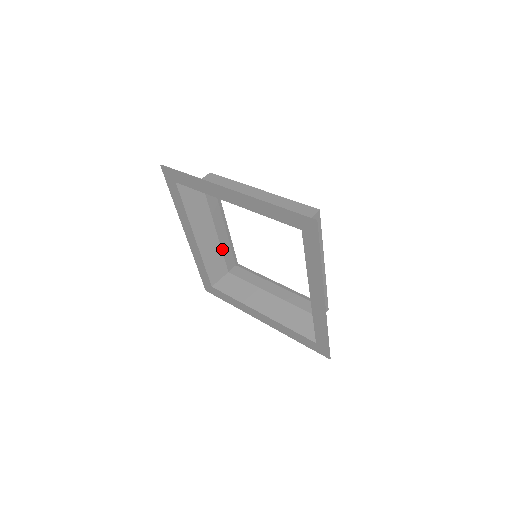
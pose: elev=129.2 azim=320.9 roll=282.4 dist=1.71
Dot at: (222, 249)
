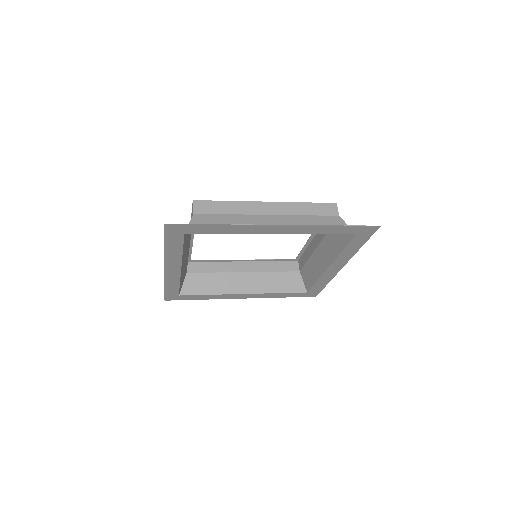
Dot at: occluded
